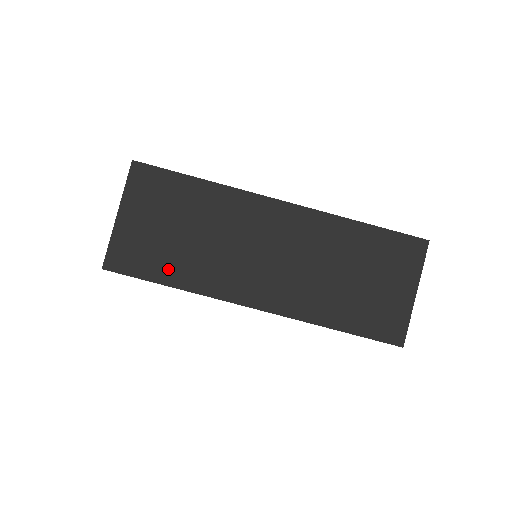
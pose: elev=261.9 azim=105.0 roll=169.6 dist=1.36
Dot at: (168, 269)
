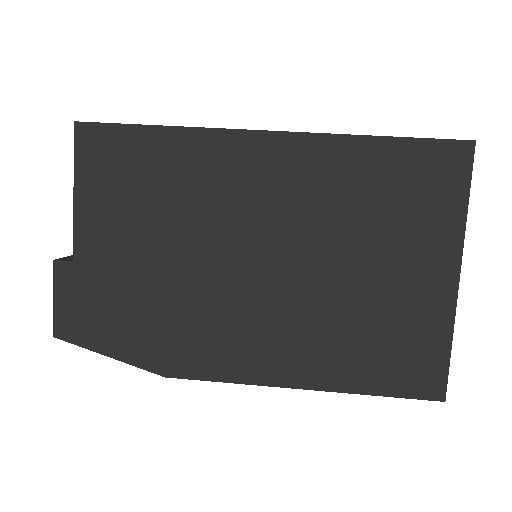
Dot at: occluded
